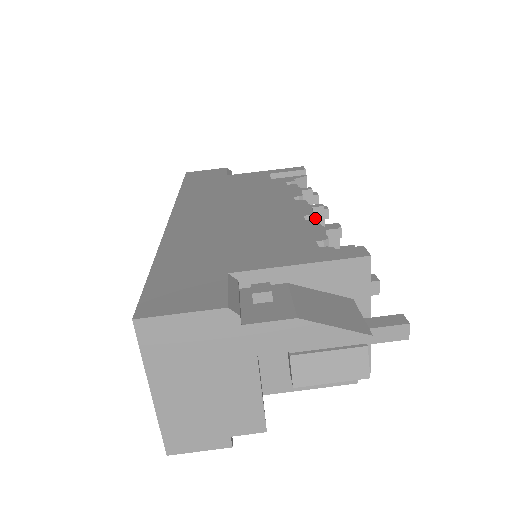
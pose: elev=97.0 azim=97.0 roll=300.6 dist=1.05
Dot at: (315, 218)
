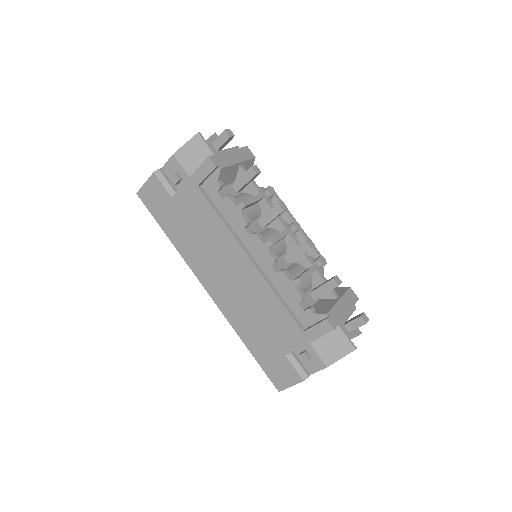
Dot at: (273, 245)
